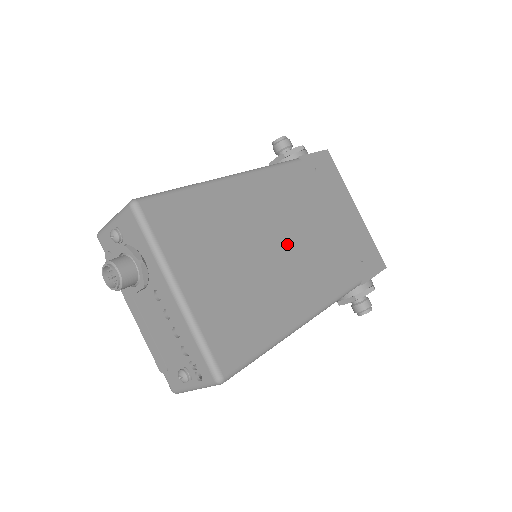
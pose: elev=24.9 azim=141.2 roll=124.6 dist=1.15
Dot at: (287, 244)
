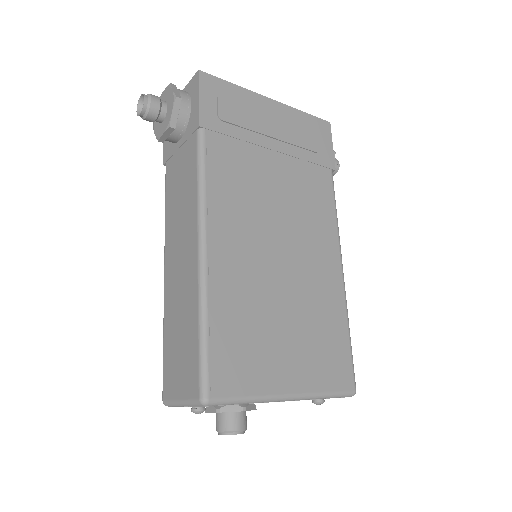
Dot at: (283, 237)
